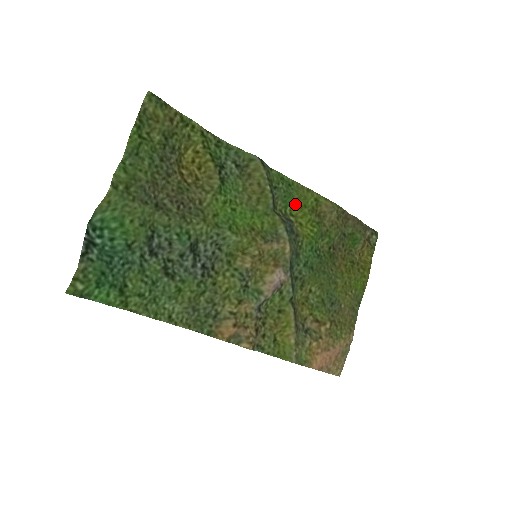
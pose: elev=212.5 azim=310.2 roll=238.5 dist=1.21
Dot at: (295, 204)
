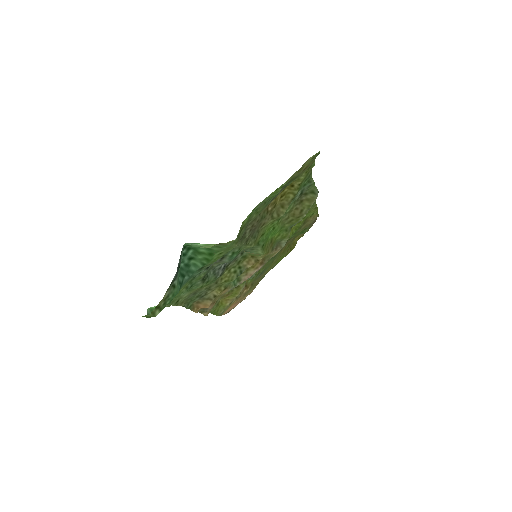
Dot at: occluded
